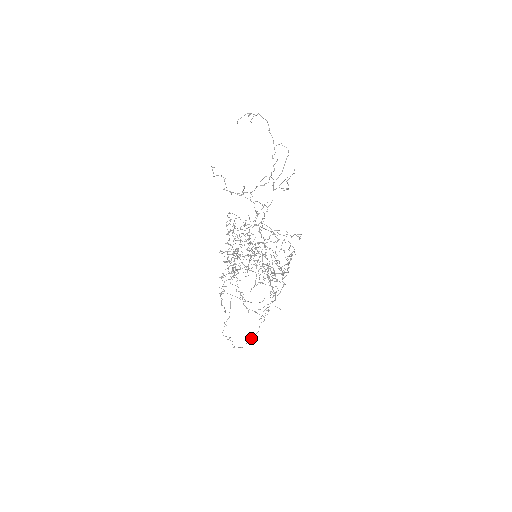
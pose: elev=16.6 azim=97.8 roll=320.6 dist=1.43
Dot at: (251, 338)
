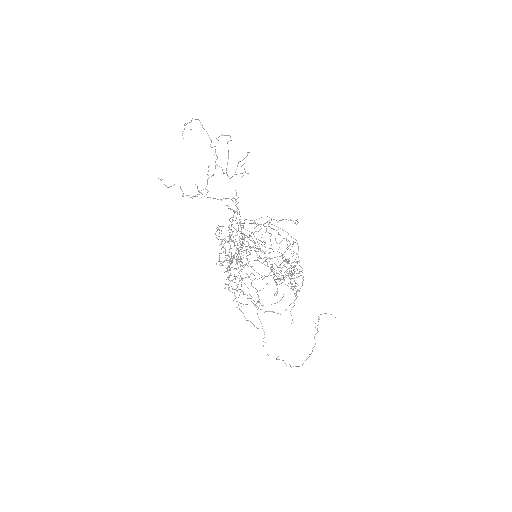
Dot at: (309, 354)
